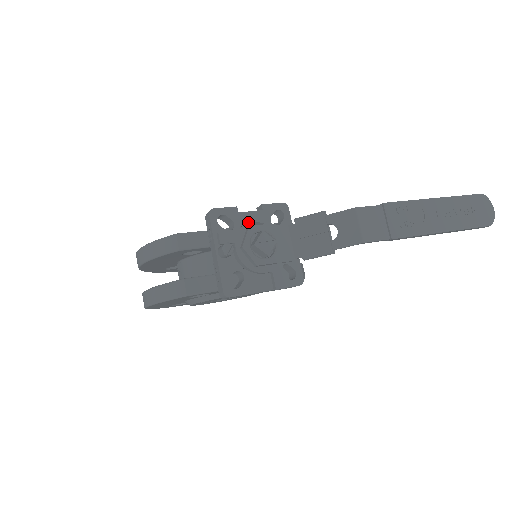
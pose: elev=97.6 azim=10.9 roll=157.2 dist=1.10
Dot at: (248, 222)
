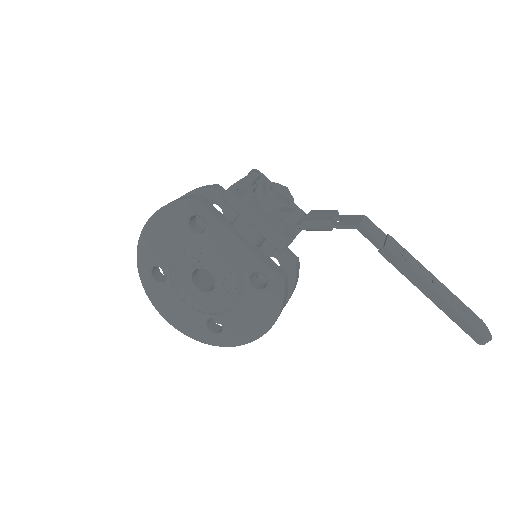
Dot at: occluded
